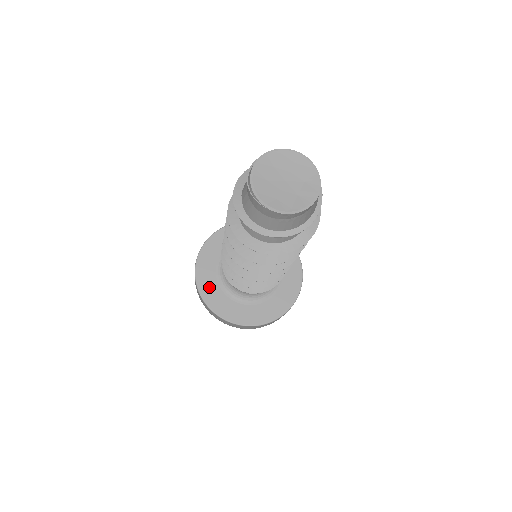
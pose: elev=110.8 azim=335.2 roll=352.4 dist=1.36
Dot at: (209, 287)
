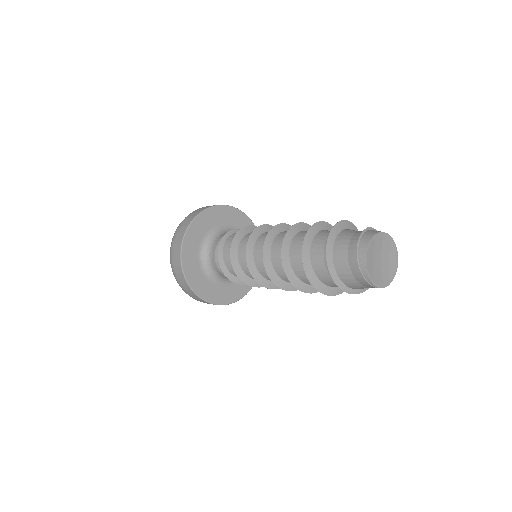
Dot at: (201, 285)
